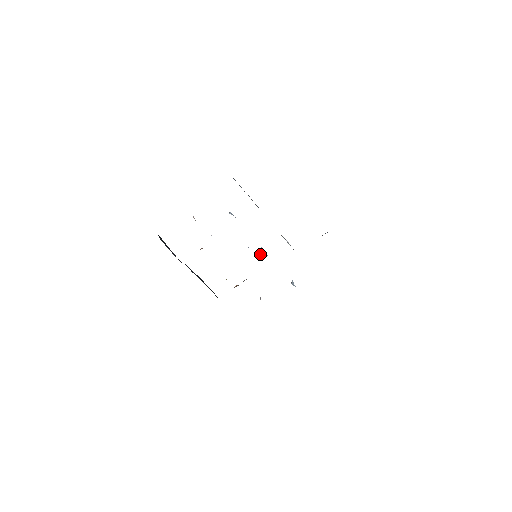
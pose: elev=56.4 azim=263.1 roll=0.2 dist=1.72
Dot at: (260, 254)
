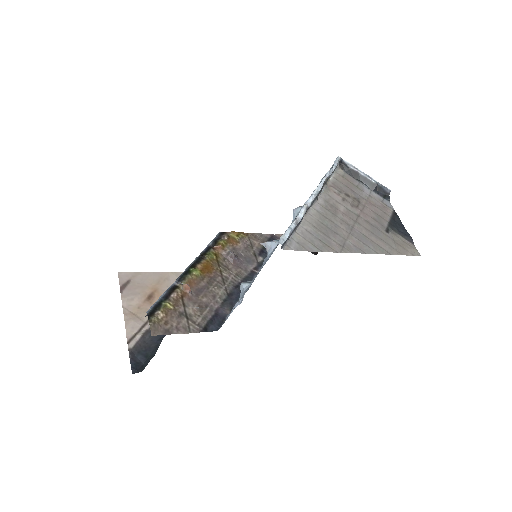
Dot at: occluded
